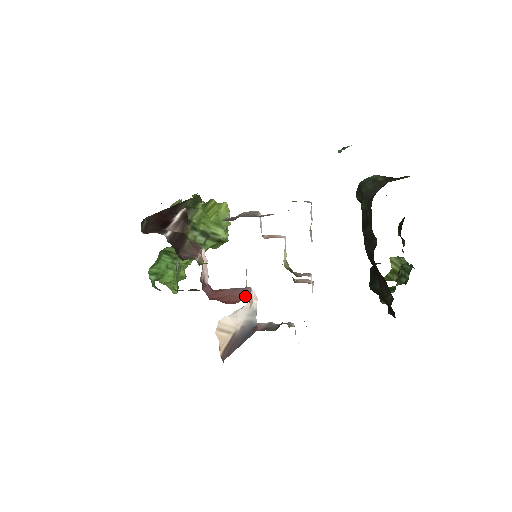
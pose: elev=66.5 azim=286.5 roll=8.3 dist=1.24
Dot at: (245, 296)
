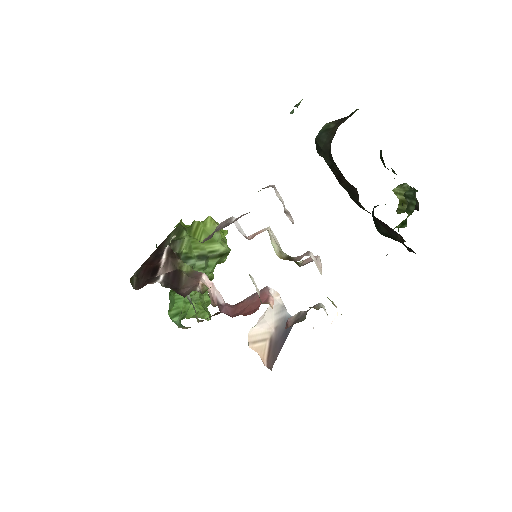
Dot at: (264, 298)
